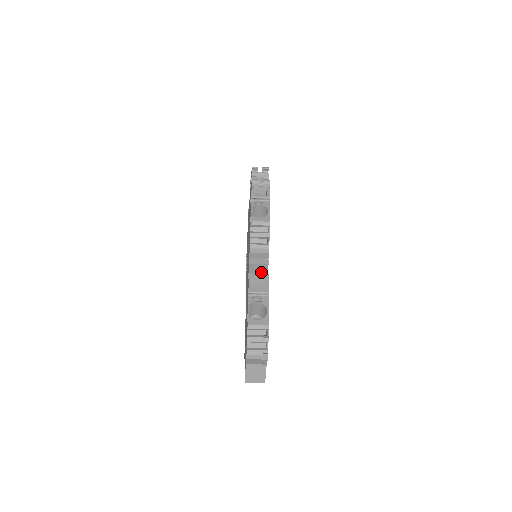
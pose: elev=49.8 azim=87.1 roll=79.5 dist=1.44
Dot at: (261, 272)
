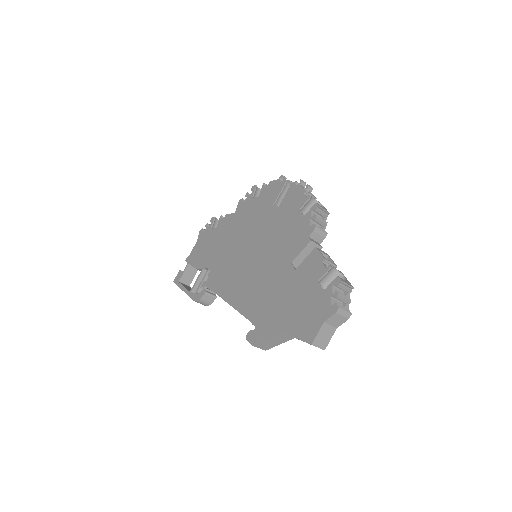
Dot at: occluded
